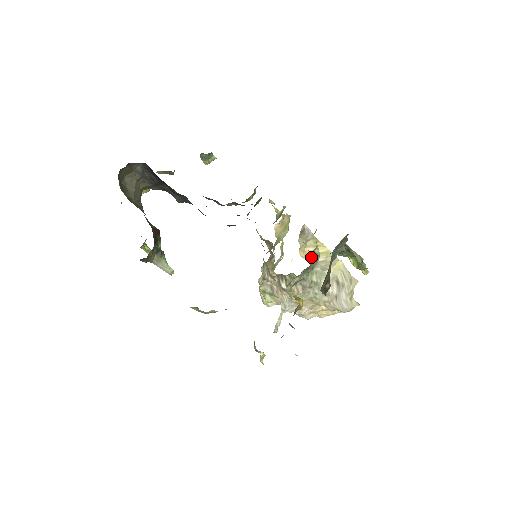
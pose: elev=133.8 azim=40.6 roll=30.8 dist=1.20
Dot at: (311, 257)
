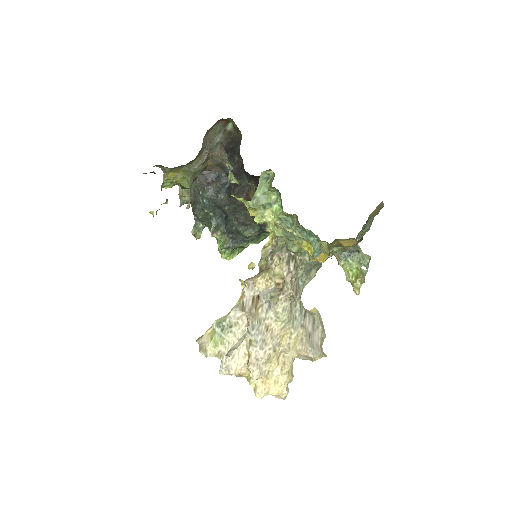
Dot at: occluded
